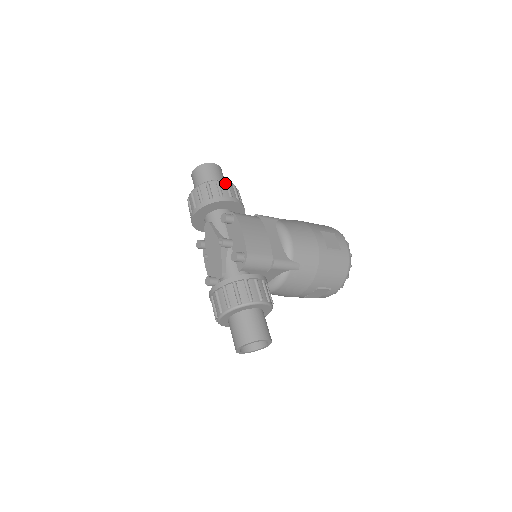
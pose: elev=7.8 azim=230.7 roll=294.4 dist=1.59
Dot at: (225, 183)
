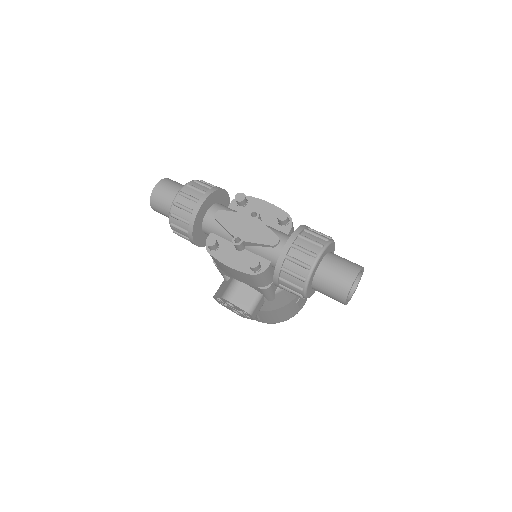
Dot at: occluded
